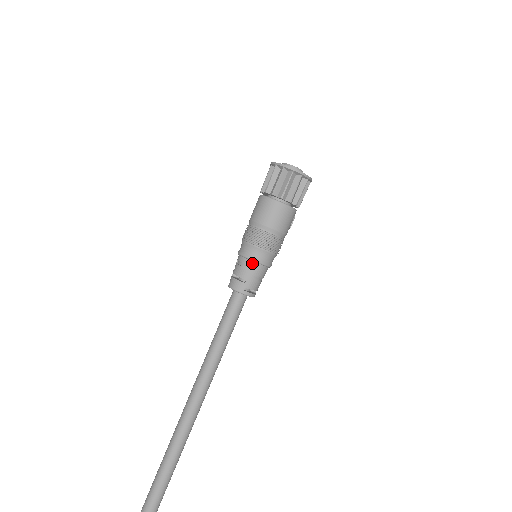
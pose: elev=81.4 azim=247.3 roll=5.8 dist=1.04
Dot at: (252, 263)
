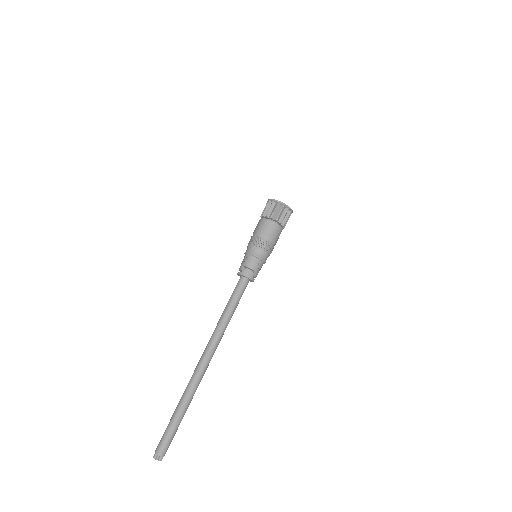
Dot at: (260, 261)
